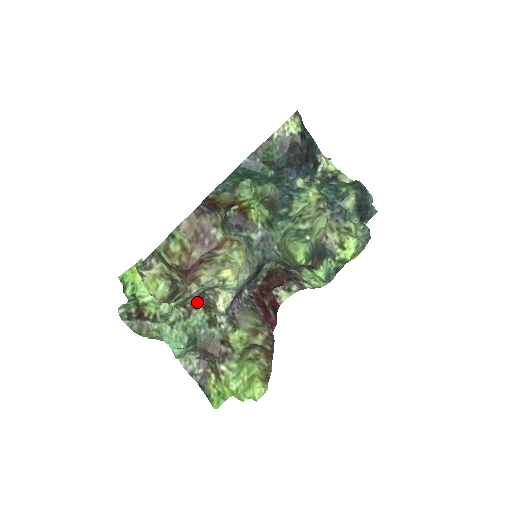
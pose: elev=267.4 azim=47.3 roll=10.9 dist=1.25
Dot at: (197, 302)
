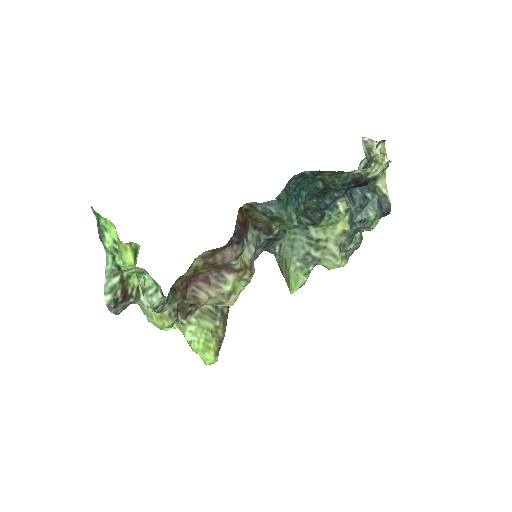
Dot at: occluded
